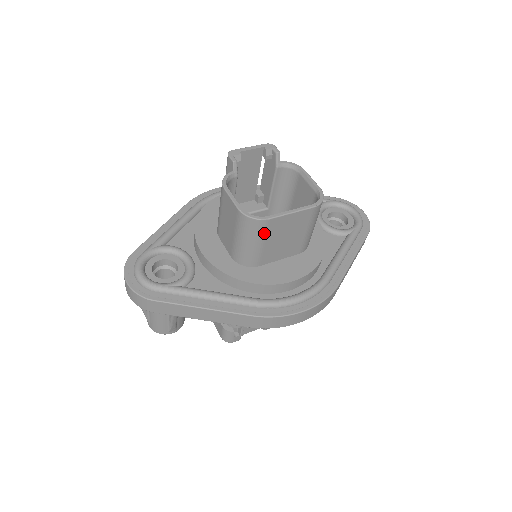
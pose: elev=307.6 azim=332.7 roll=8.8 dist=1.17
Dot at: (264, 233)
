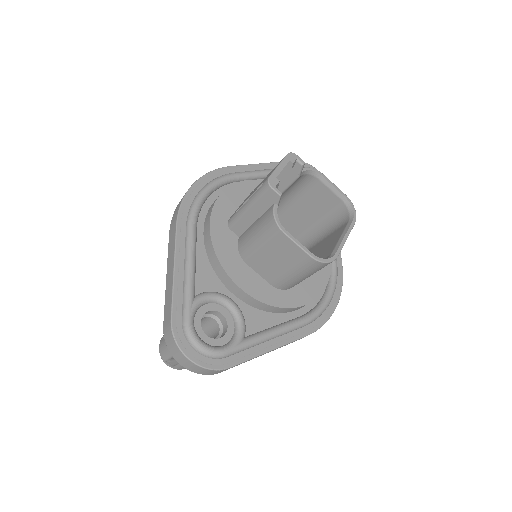
Dot at: occluded
